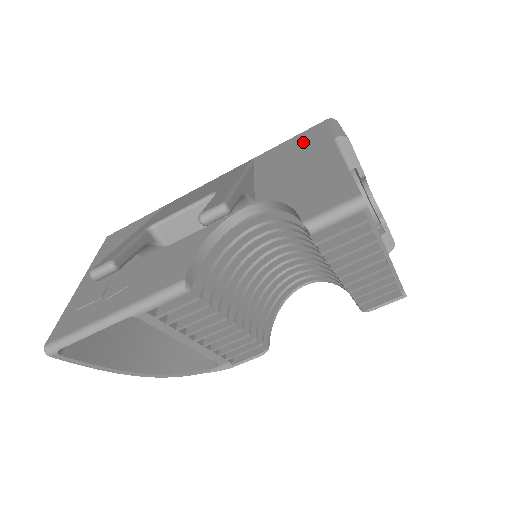
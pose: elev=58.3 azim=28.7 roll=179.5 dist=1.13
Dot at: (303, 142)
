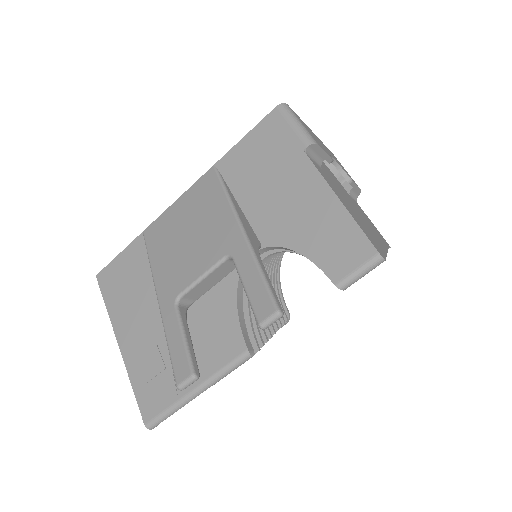
Dot at: (267, 148)
